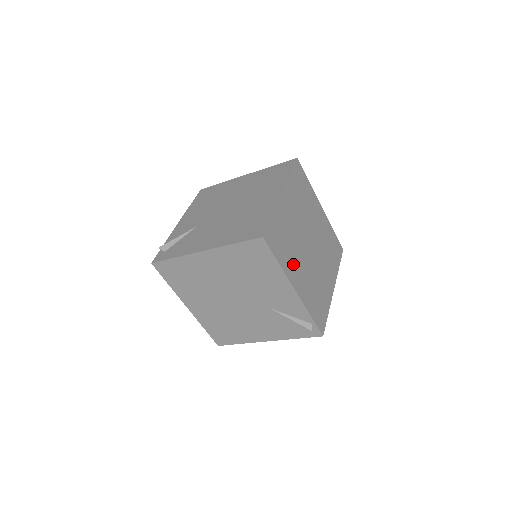
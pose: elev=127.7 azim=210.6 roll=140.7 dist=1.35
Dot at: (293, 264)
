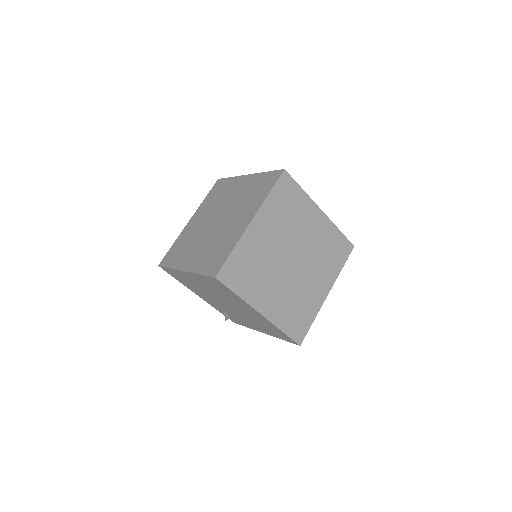
Dot at: (311, 296)
